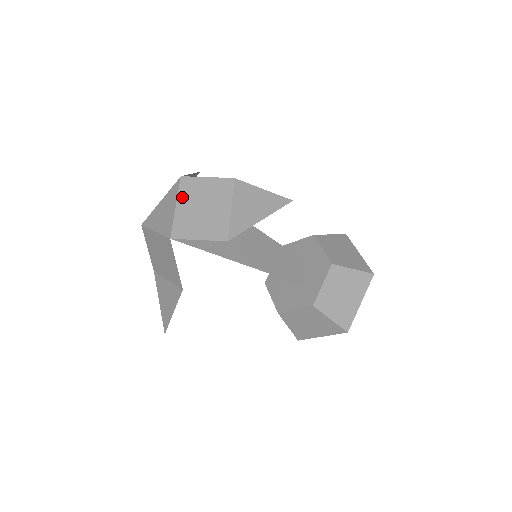
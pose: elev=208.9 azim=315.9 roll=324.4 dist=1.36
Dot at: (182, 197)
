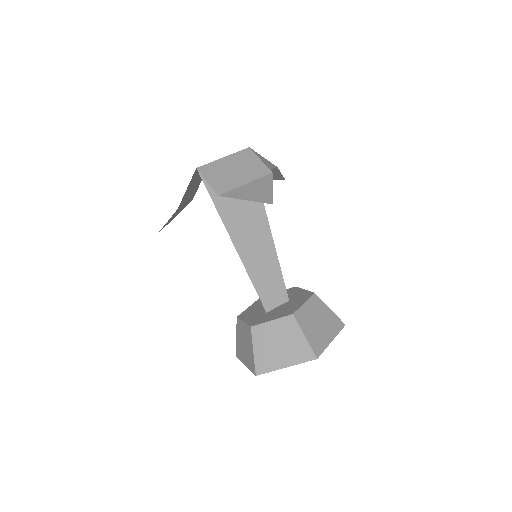
Dot at: occluded
